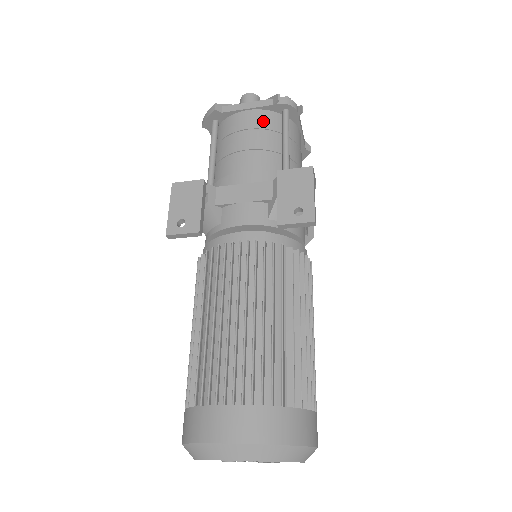
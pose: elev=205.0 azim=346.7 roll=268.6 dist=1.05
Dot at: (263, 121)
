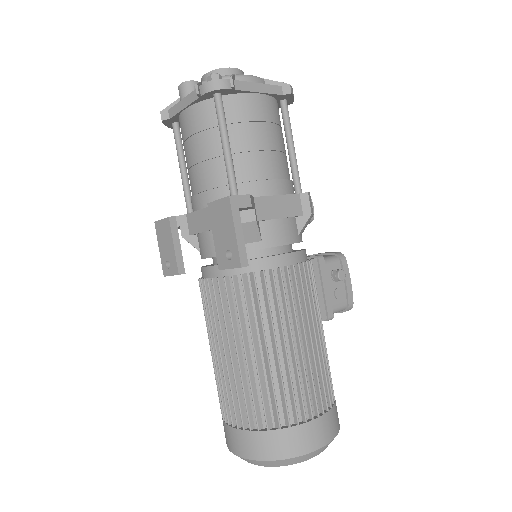
Dot at: (199, 120)
